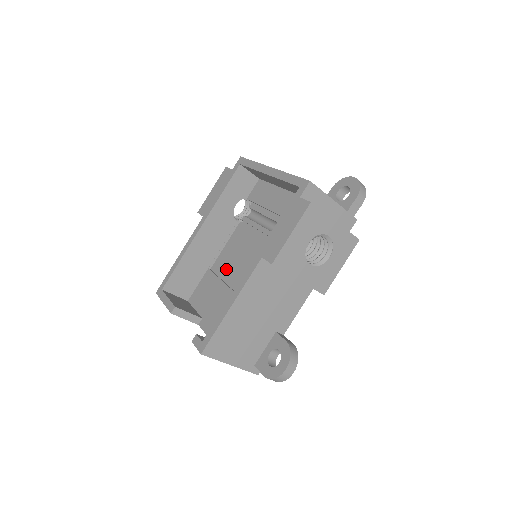
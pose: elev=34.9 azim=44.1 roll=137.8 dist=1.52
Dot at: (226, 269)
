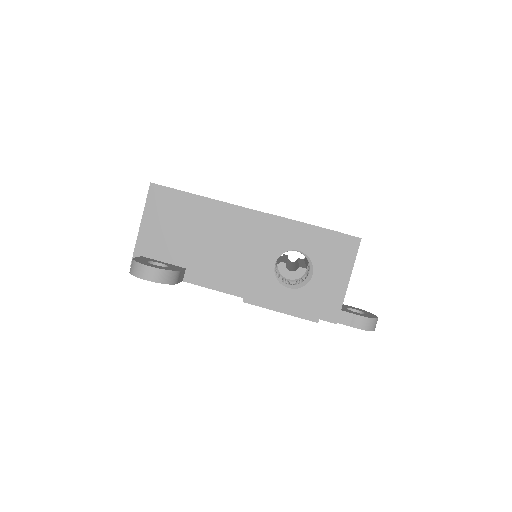
Dot at: occluded
